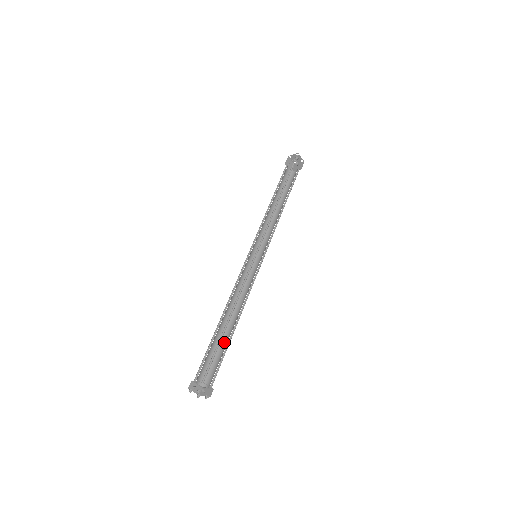
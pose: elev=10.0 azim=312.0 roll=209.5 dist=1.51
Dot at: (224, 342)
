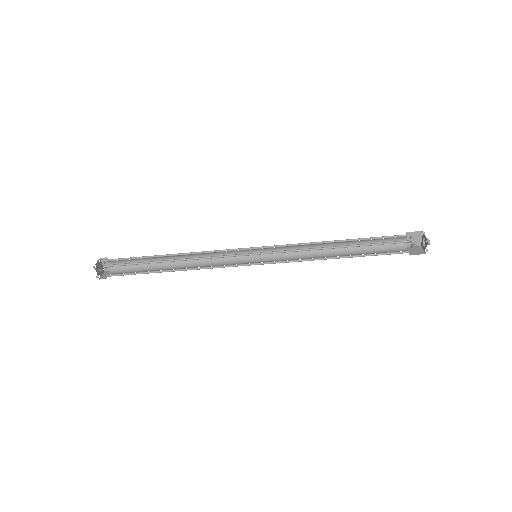
Dot at: (155, 268)
